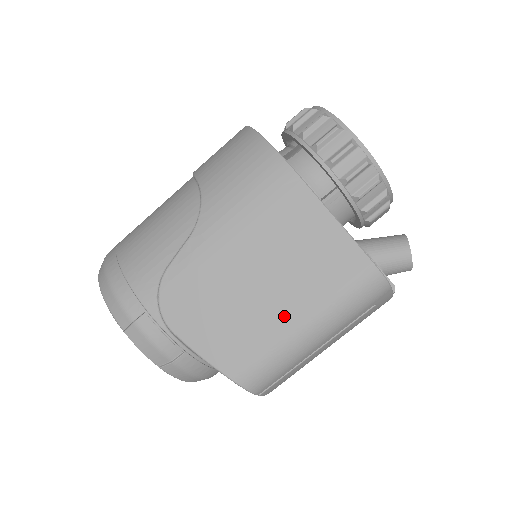
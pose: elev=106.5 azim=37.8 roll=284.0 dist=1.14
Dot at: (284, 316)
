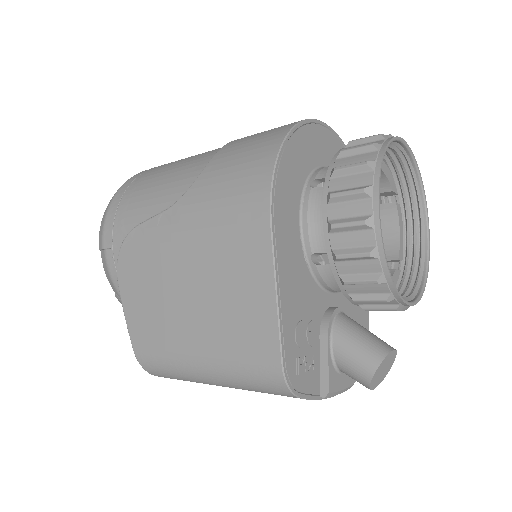
Dot at: (189, 340)
